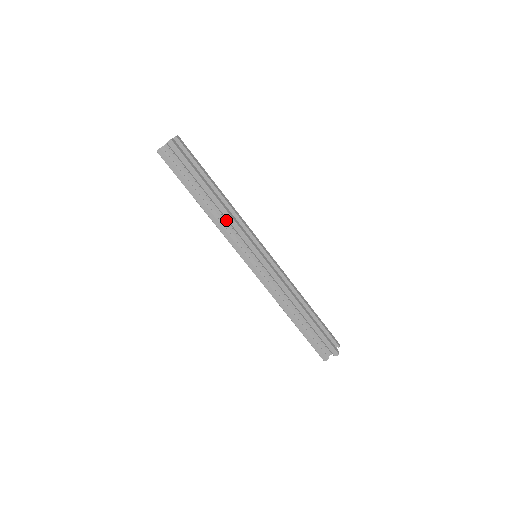
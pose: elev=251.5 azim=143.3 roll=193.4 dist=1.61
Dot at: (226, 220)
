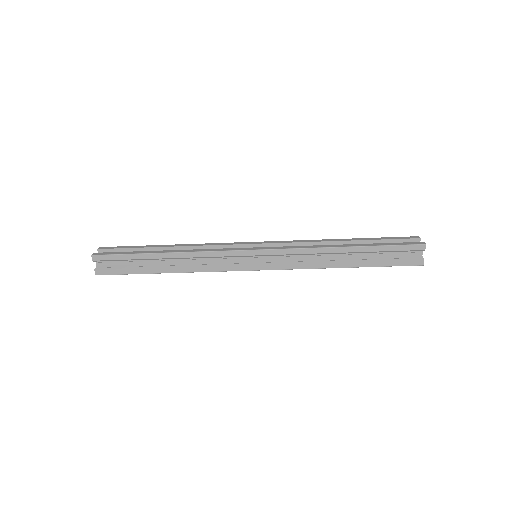
Dot at: (199, 259)
